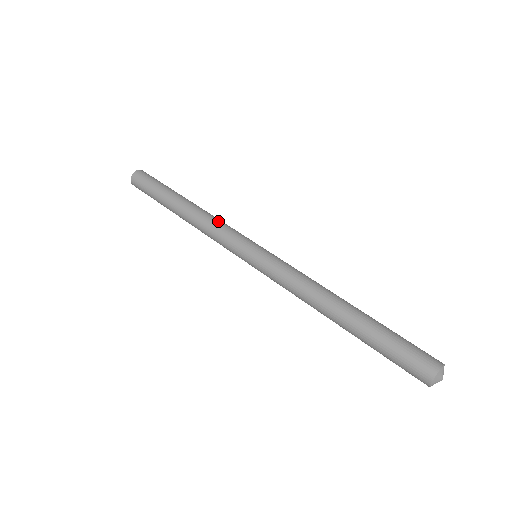
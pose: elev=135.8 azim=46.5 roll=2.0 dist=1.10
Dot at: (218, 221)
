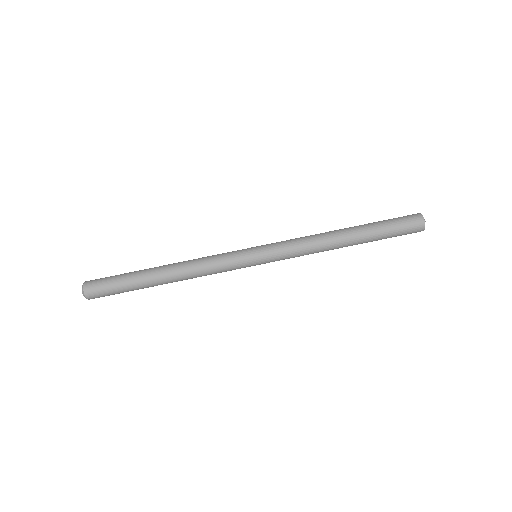
Dot at: (207, 271)
